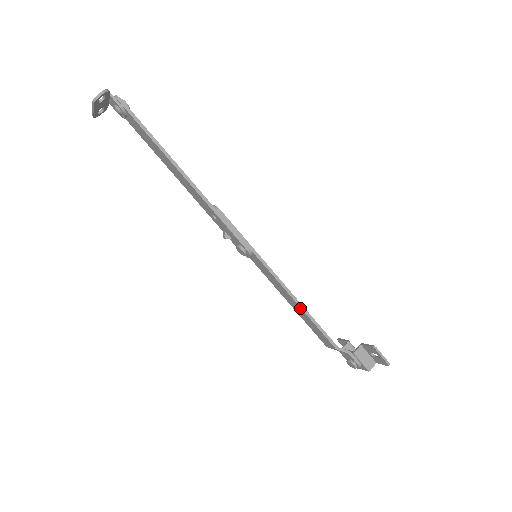
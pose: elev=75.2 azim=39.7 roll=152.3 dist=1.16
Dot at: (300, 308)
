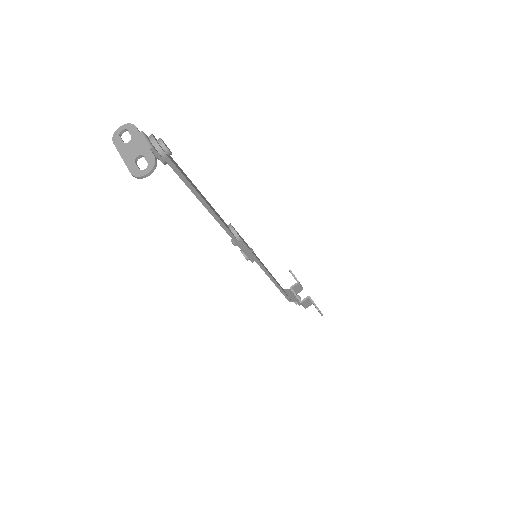
Dot at: (276, 286)
